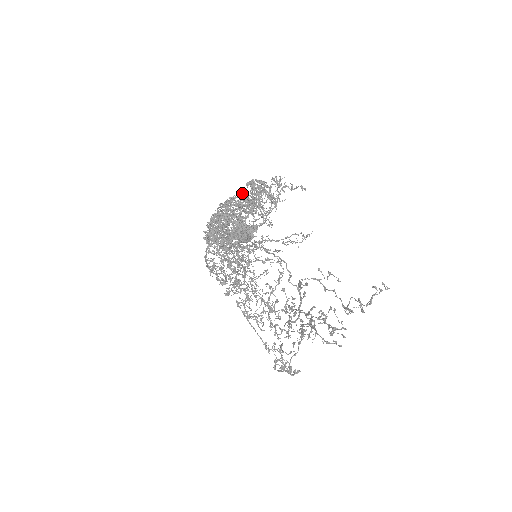
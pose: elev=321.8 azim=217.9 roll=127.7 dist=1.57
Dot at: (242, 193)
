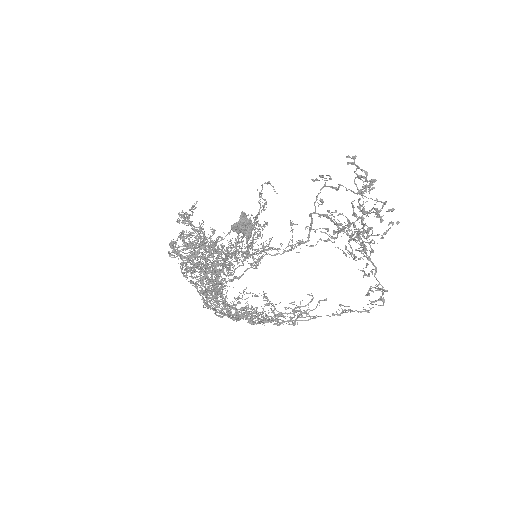
Dot at: (183, 250)
